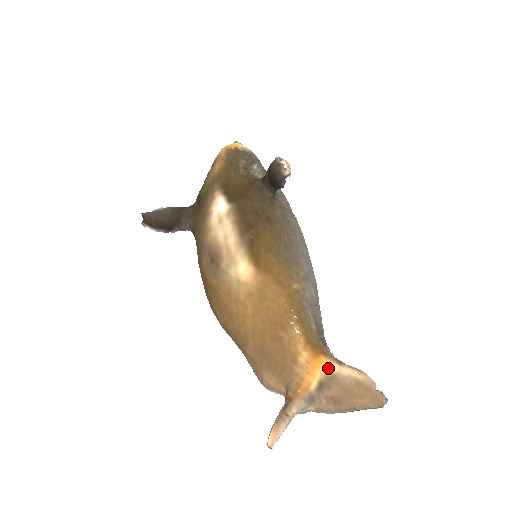
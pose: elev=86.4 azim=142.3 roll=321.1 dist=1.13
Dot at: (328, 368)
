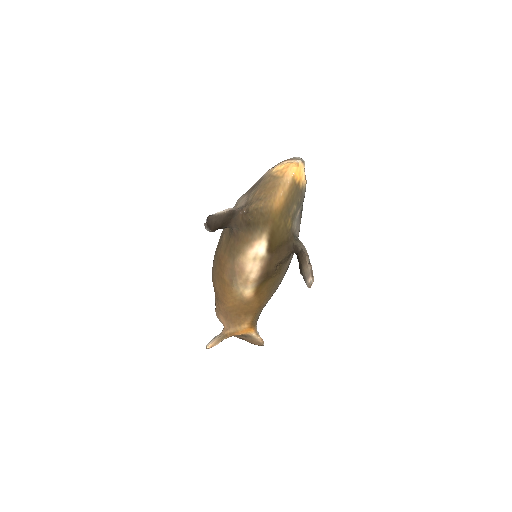
Dot at: (251, 334)
